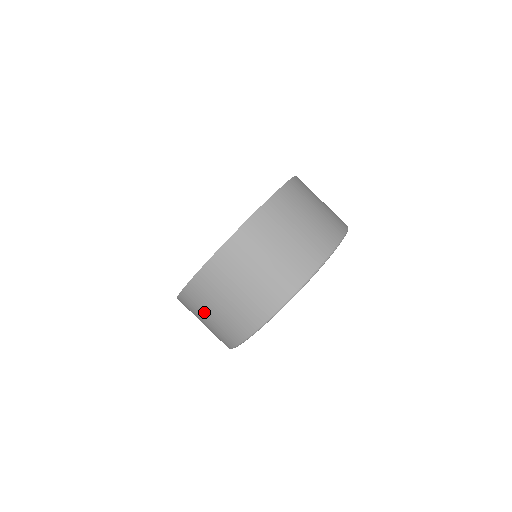
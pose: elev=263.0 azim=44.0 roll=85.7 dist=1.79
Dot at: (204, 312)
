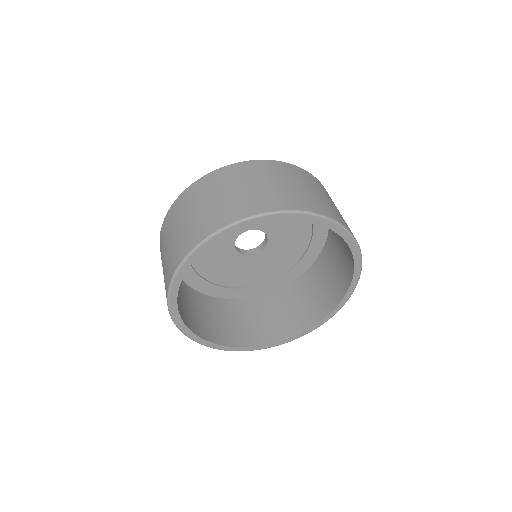
Dot at: (173, 228)
